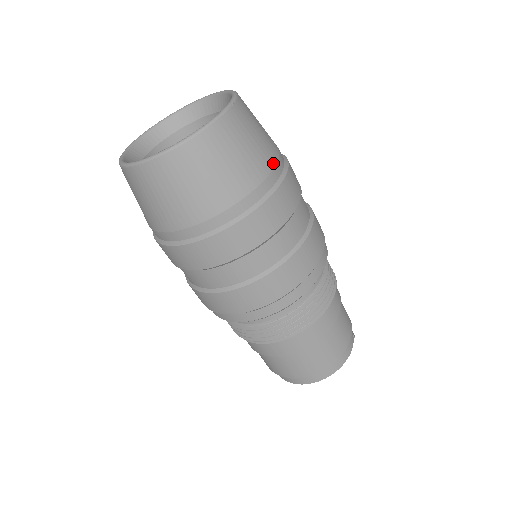
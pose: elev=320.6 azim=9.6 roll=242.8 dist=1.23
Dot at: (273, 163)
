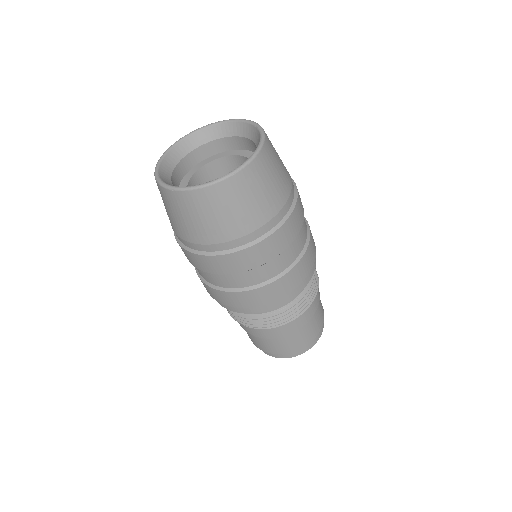
Dot at: (290, 180)
